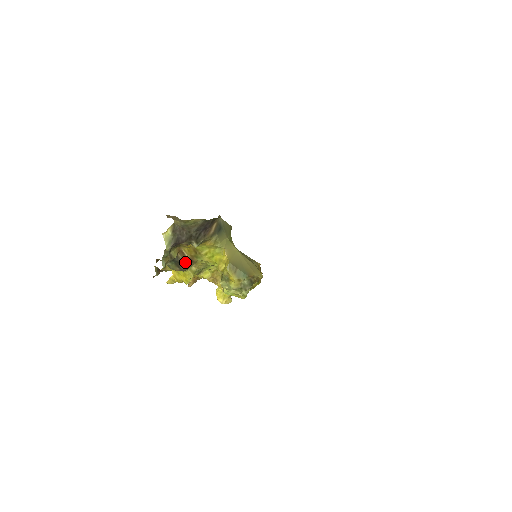
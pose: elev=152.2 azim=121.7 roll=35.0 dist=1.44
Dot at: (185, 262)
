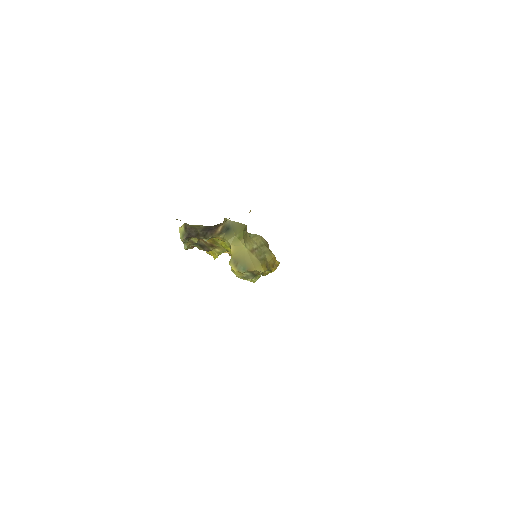
Dot at: (207, 246)
